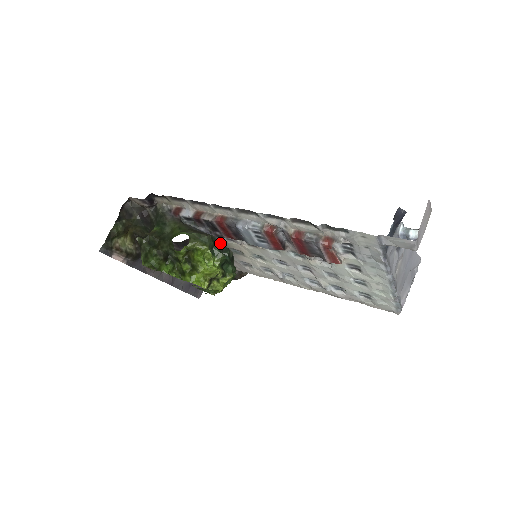
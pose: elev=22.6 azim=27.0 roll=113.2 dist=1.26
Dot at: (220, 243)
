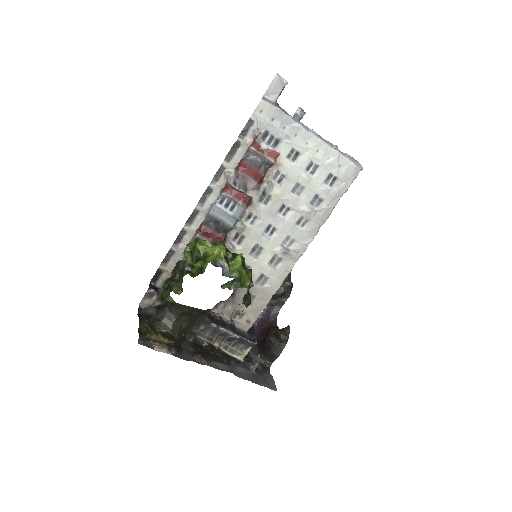
Dot at: occluded
